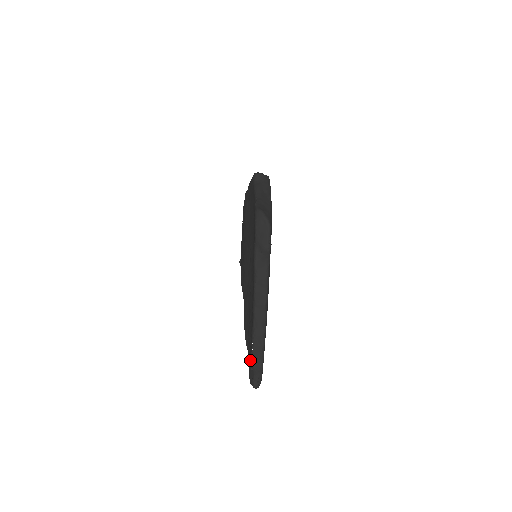
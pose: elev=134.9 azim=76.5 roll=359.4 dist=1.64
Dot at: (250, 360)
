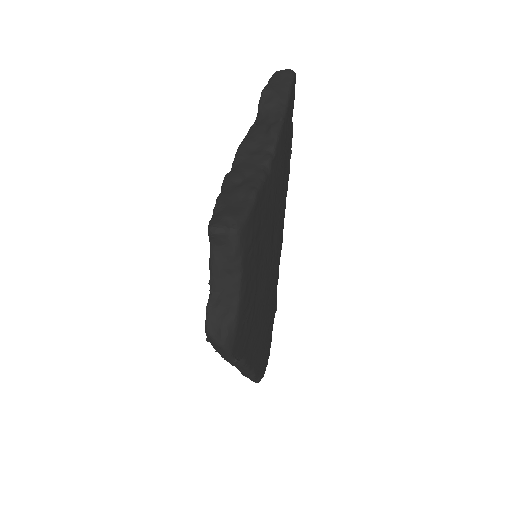
Dot at: occluded
